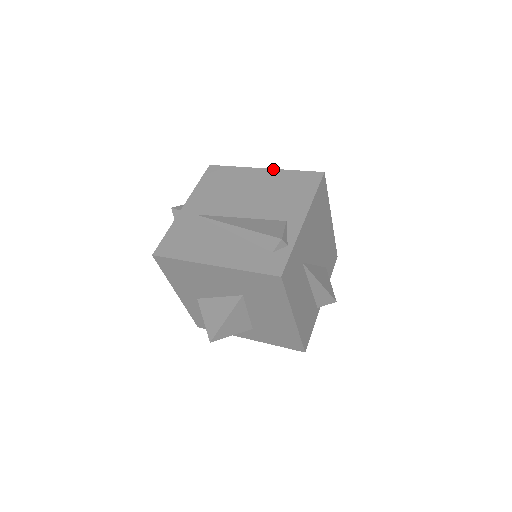
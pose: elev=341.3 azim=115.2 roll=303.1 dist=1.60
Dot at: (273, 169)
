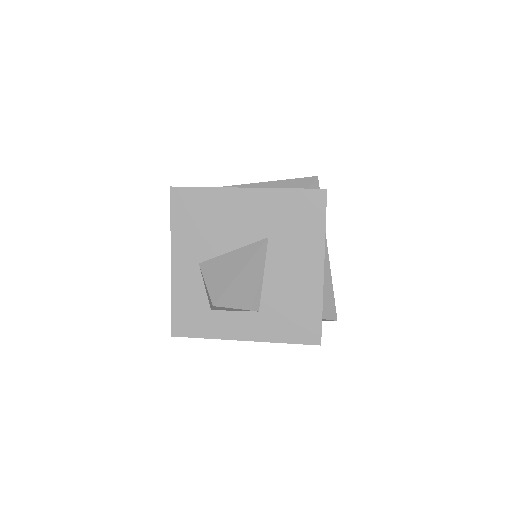
Dot at: occluded
